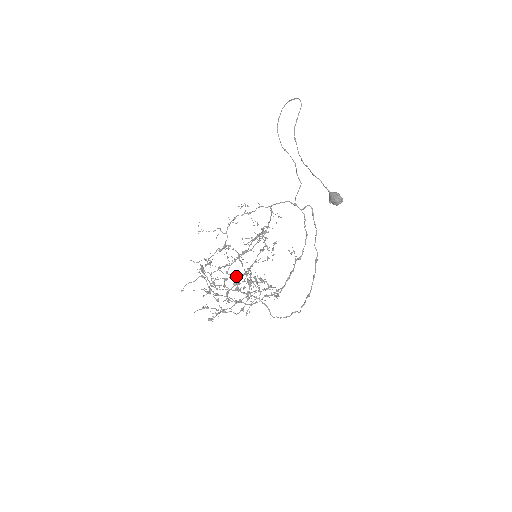
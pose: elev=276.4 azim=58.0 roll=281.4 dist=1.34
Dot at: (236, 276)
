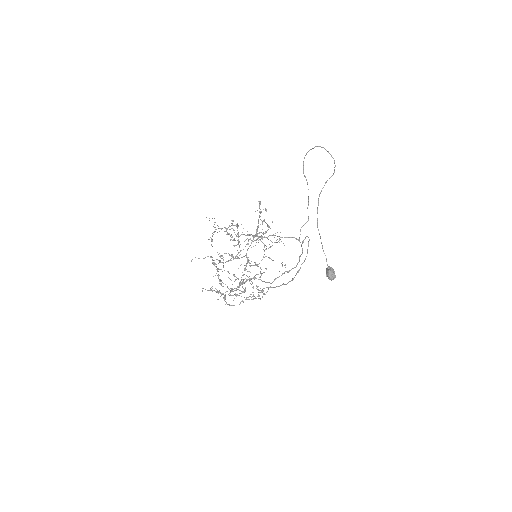
Dot at: occluded
